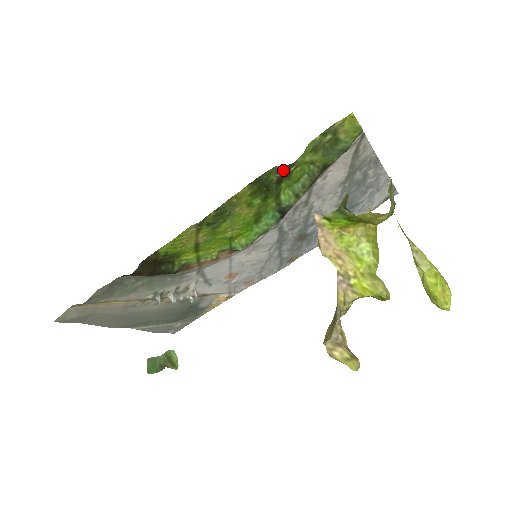
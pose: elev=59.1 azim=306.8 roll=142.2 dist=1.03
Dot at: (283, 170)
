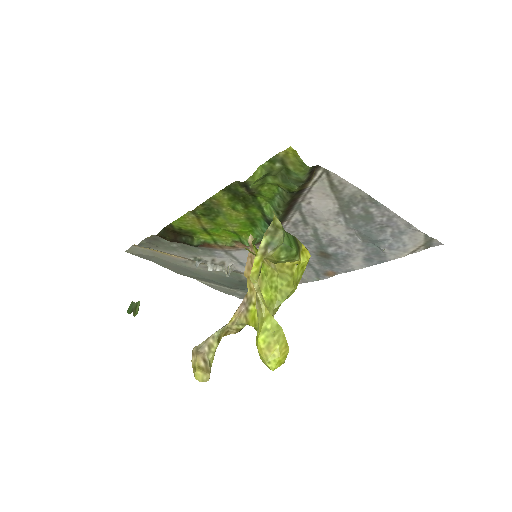
Dot at: (244, 185)
